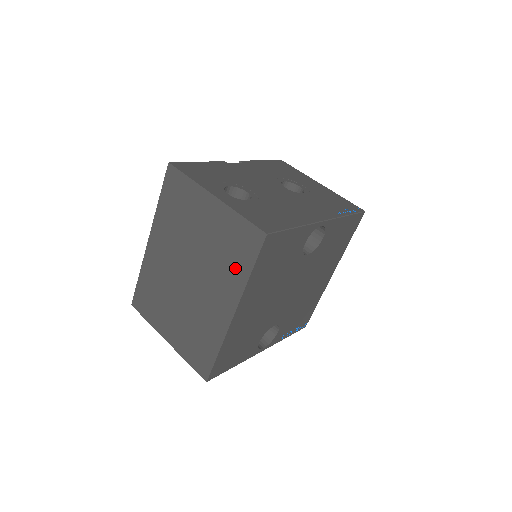
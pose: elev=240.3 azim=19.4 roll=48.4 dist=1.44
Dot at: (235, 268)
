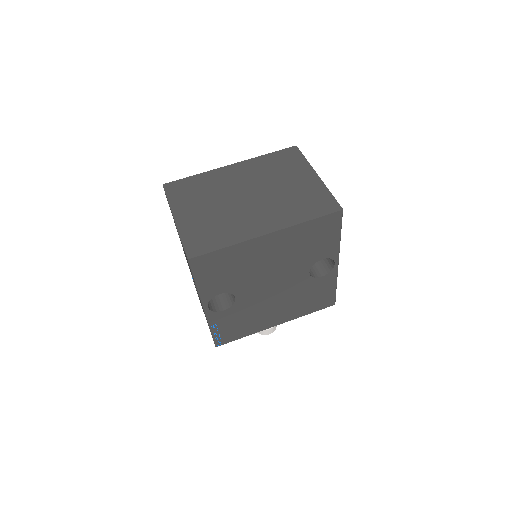
Dot at: (298, 212)
